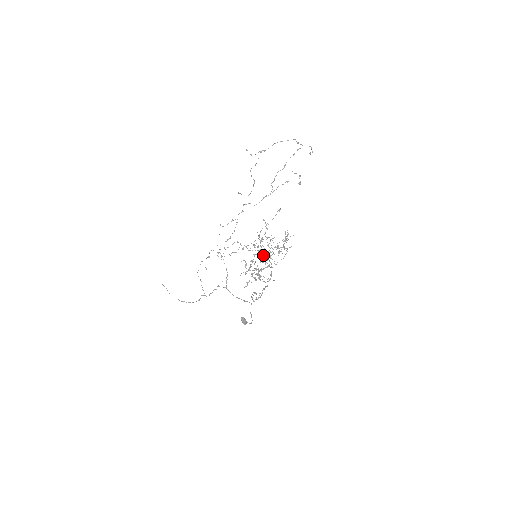
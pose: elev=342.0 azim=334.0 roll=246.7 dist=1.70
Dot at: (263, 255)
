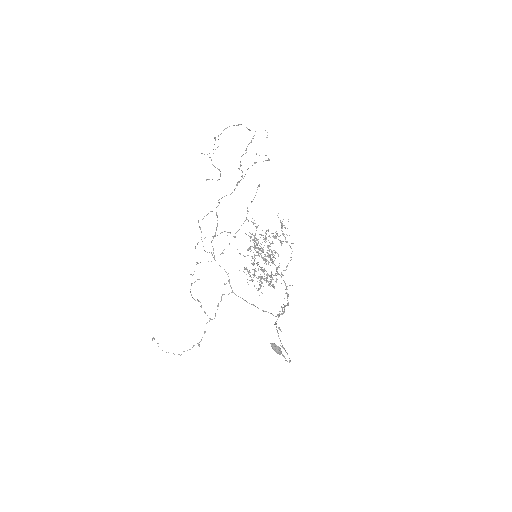
Dot at: (265, 260)
